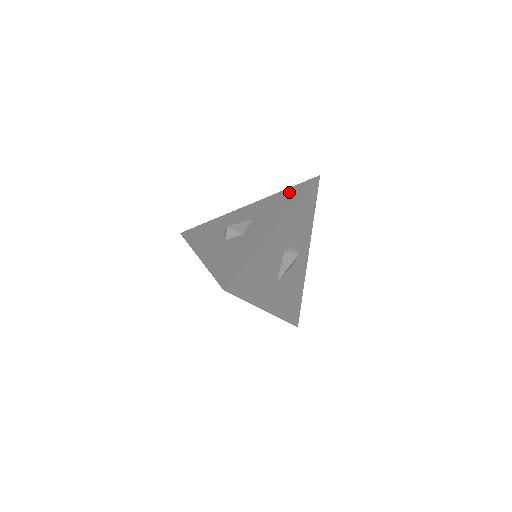
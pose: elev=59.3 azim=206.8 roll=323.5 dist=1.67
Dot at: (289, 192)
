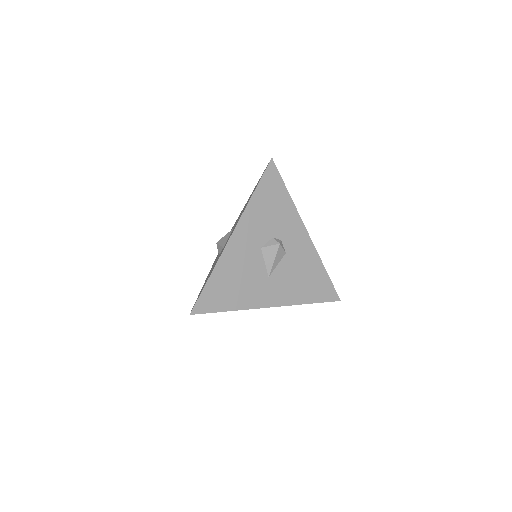
Dot at: (255, 187)
